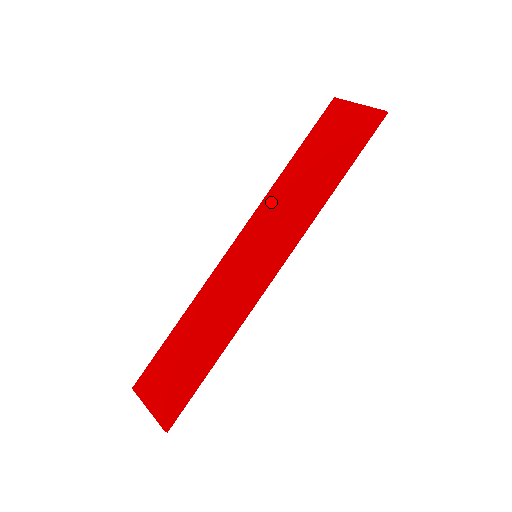
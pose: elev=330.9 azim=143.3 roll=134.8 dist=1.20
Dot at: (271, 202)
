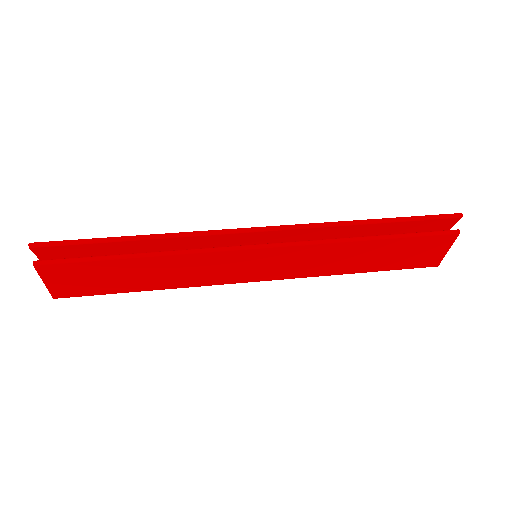
Dot at: occluded
